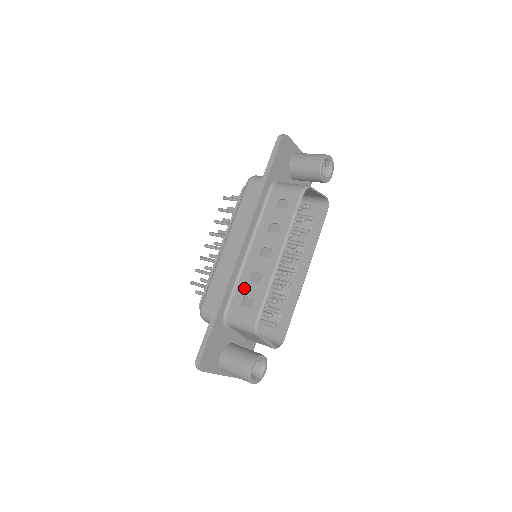
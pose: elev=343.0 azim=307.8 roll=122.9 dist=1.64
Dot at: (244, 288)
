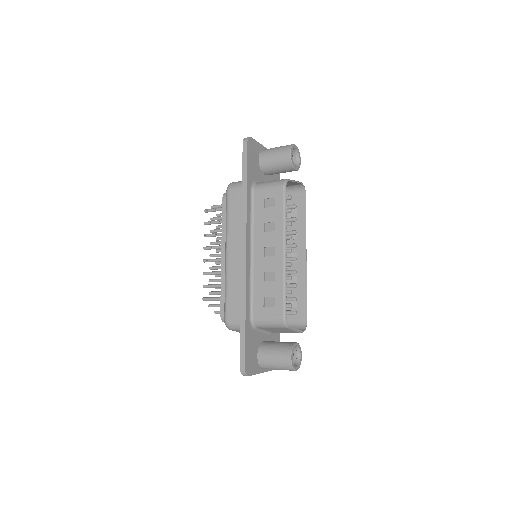
Dot at: (261, 290)
